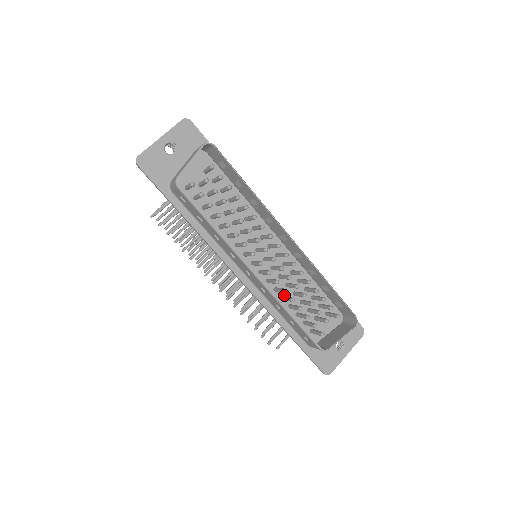
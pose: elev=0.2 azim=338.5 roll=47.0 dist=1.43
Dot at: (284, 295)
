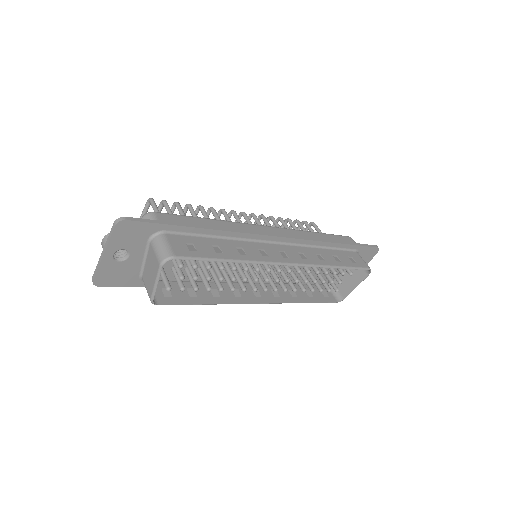
Dot at: (294, 271)
